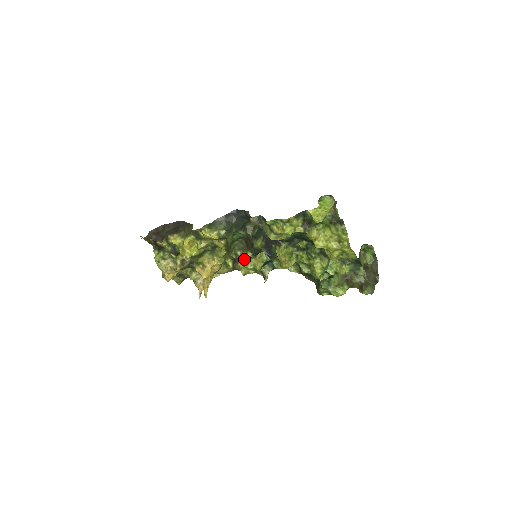
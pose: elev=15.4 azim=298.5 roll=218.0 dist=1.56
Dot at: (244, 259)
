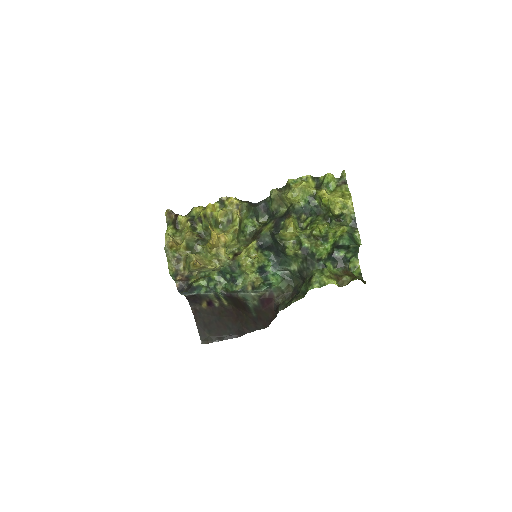
Dot at: (248, 246)
